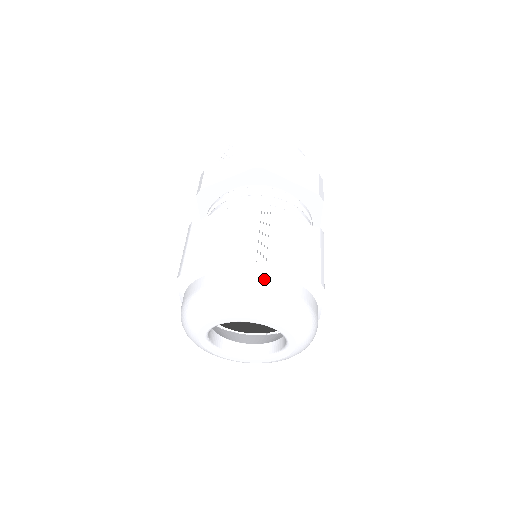
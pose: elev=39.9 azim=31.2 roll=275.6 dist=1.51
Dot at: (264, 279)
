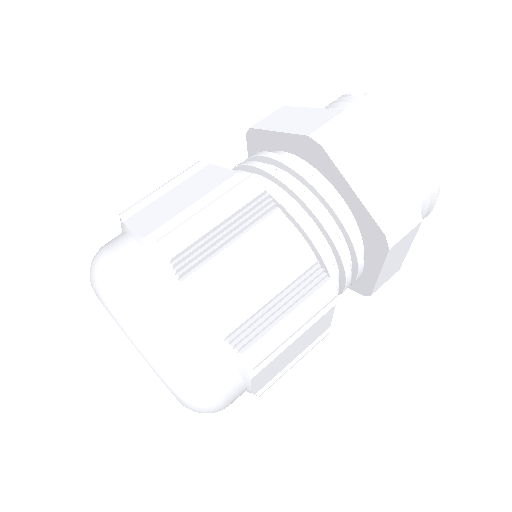
Dot at: (163, 293)
